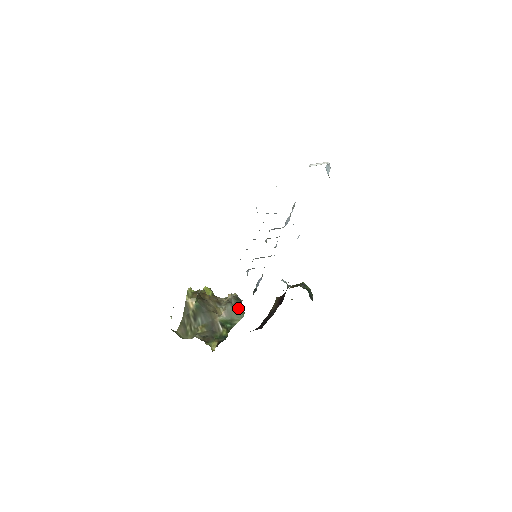
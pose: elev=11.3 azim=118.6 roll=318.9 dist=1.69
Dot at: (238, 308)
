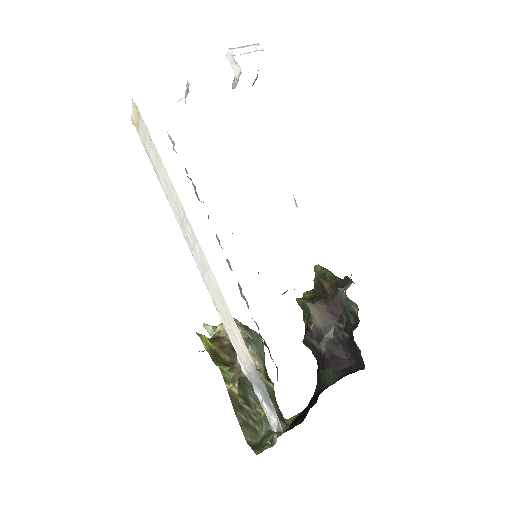
Dot at: (259, 340)
